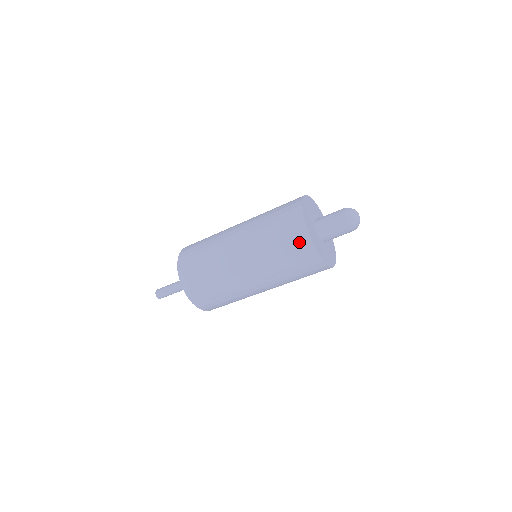
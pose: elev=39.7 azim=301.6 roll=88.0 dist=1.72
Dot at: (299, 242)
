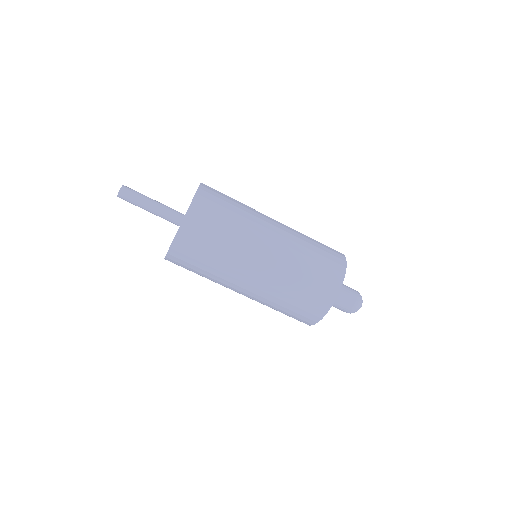
Dot at: (333, 272)
